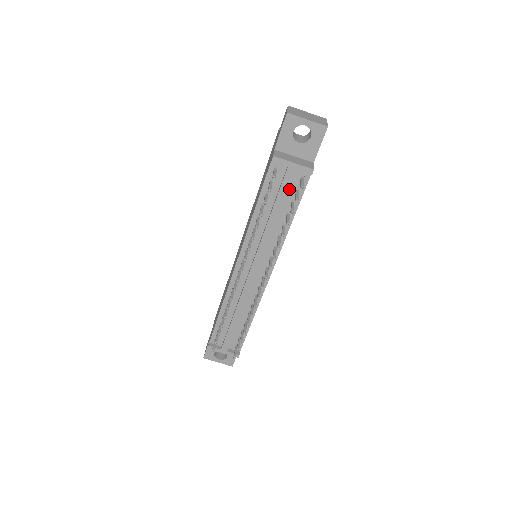
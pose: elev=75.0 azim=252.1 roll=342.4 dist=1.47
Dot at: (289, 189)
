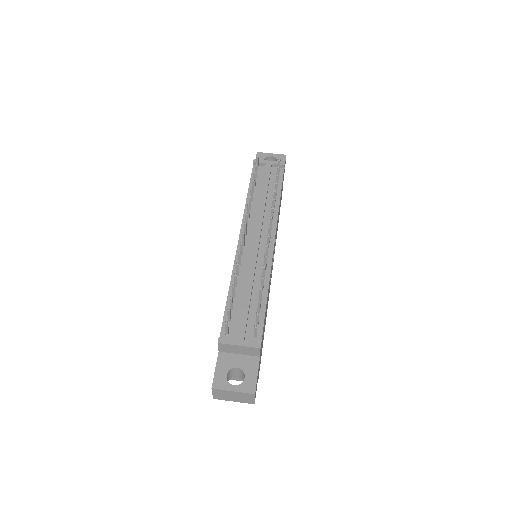
Dot at: (271, 180)
